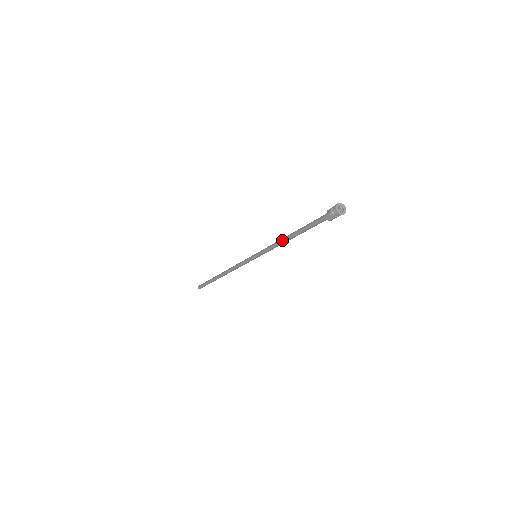
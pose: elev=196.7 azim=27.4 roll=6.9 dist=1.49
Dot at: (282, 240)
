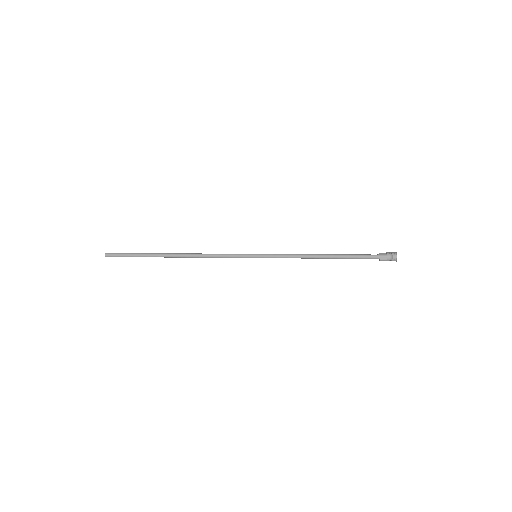
Dot at: (311, 255)
